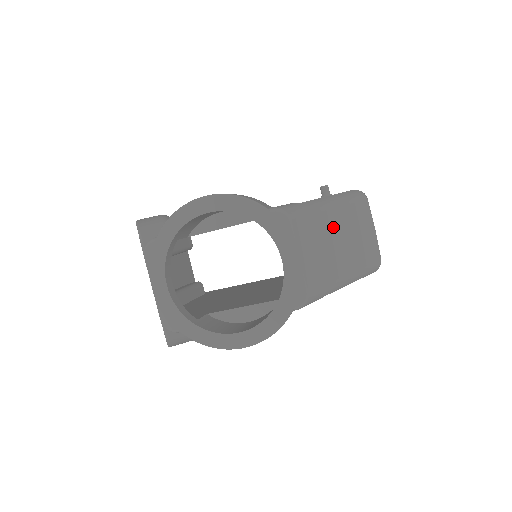
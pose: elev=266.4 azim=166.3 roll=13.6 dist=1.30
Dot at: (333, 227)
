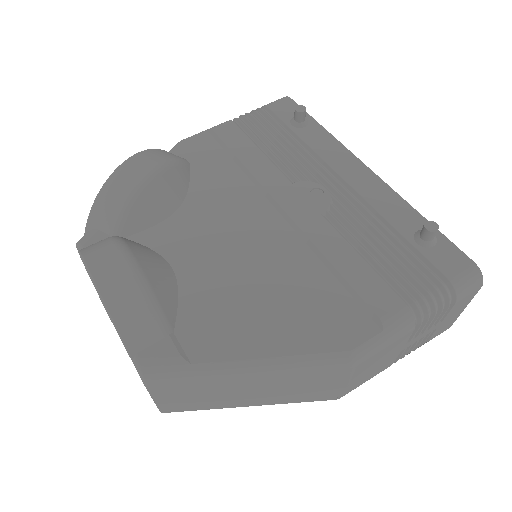
Dot at: (238, 386)
